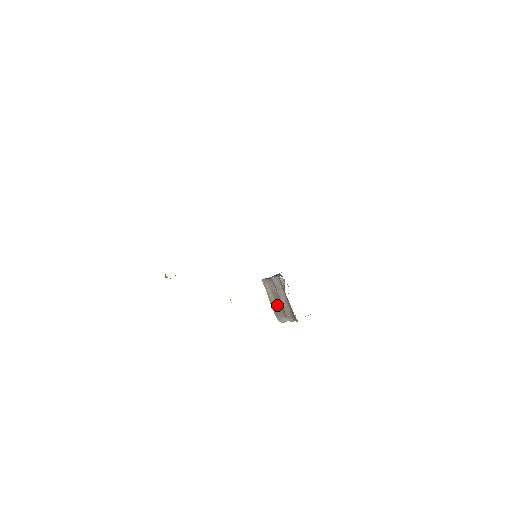
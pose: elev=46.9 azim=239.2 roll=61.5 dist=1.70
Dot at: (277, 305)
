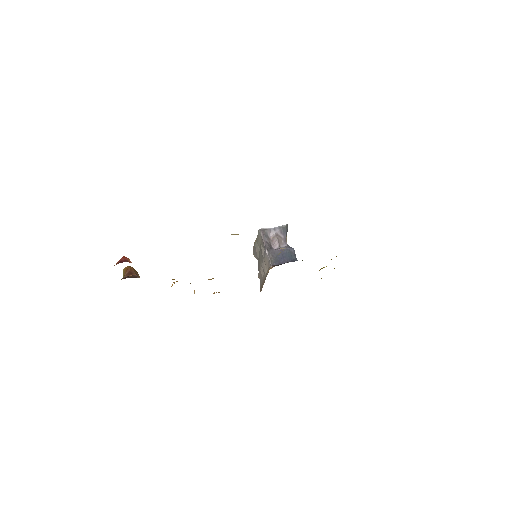
Dot at: (258, 253)
